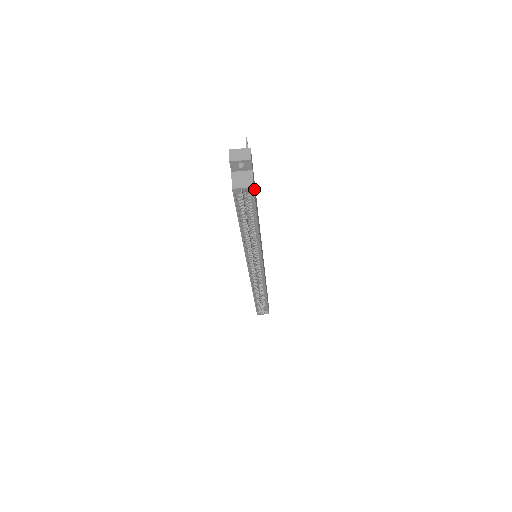
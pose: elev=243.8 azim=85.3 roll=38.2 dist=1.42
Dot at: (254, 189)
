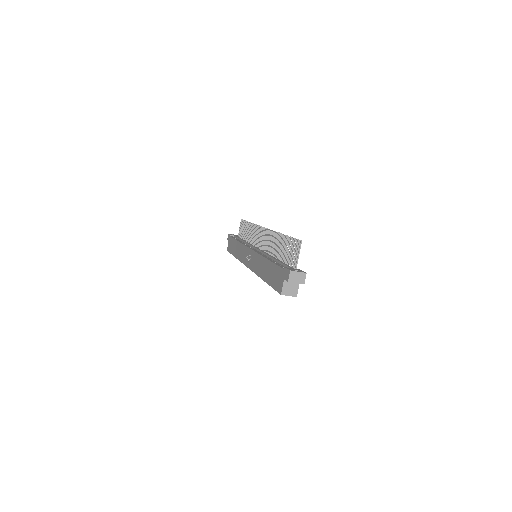
Dot at: occluded
